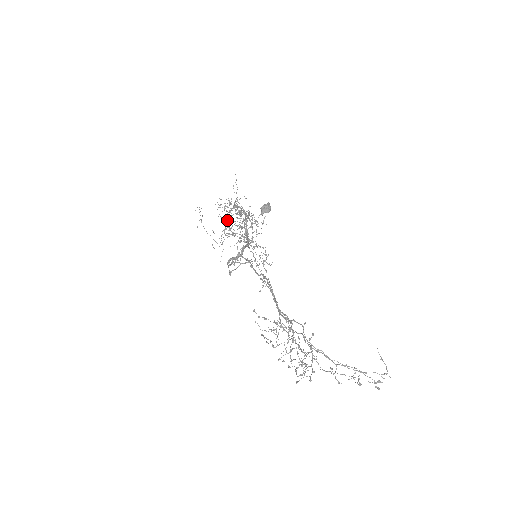
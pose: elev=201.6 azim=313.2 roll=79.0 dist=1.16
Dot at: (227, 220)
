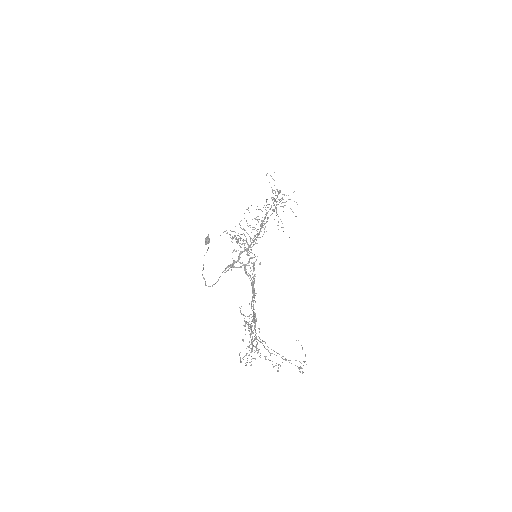
Dot at: occluded
